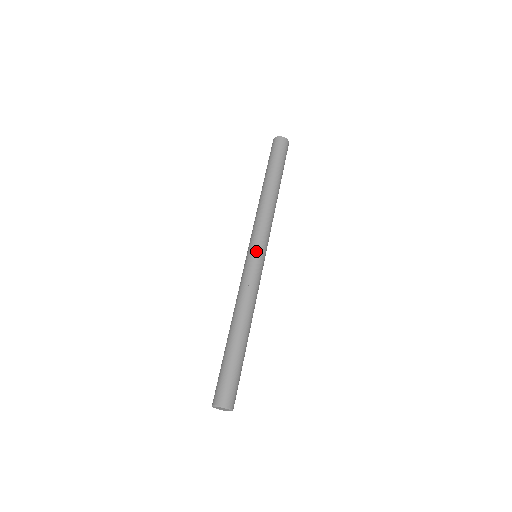
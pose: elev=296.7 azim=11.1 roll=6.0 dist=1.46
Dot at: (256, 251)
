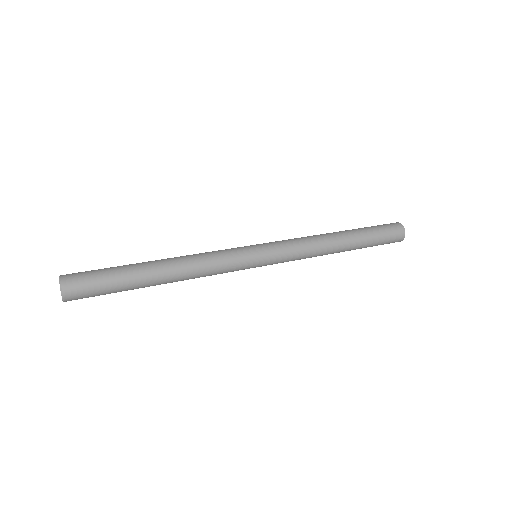
Dot at: occluded
